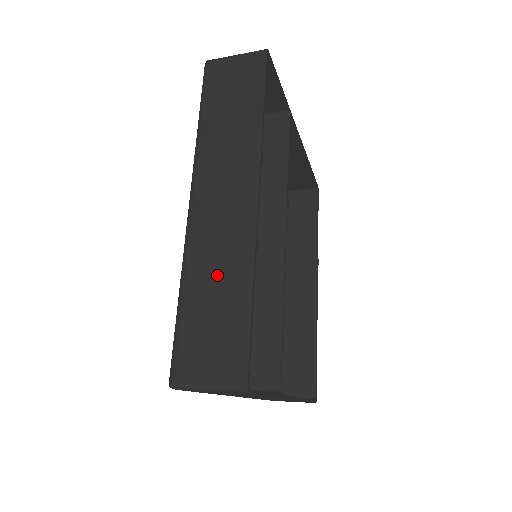
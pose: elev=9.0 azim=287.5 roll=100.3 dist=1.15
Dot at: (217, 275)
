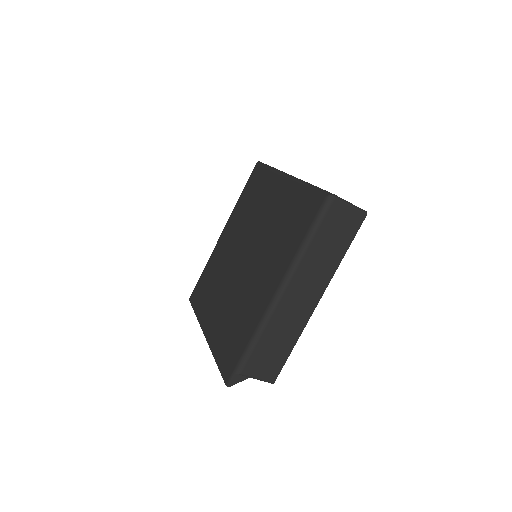
Dot at: occluded
